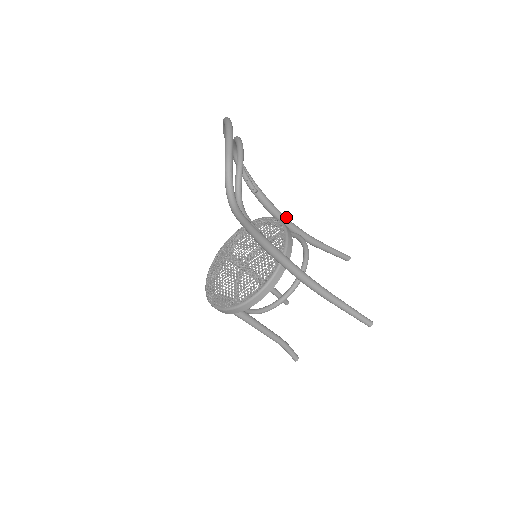
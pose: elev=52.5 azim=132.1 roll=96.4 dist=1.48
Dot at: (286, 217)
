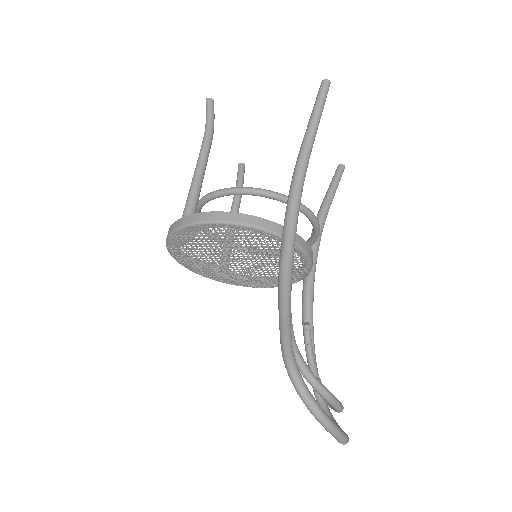
Dot at: (297, 220)
